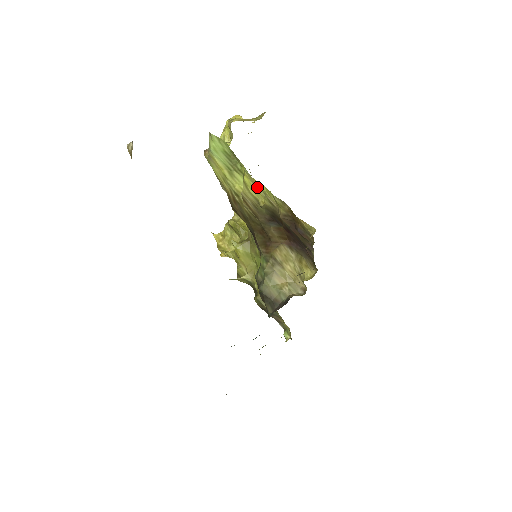
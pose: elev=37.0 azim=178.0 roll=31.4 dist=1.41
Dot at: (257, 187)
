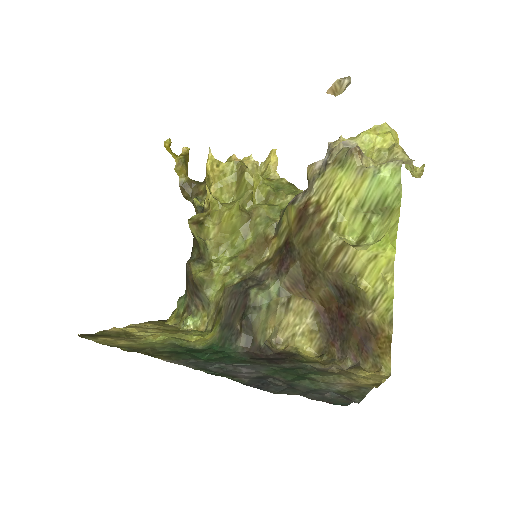
Dot at: (383, 279)
